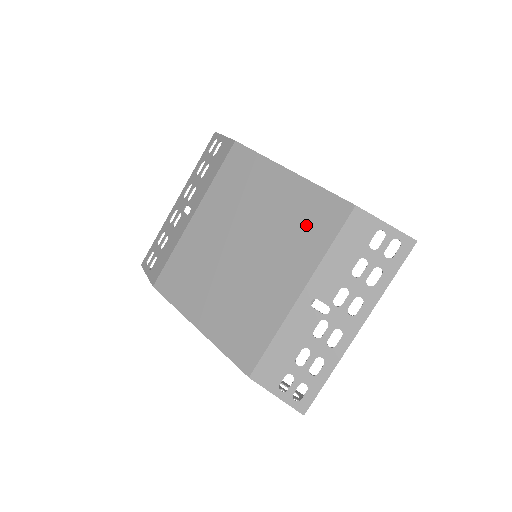
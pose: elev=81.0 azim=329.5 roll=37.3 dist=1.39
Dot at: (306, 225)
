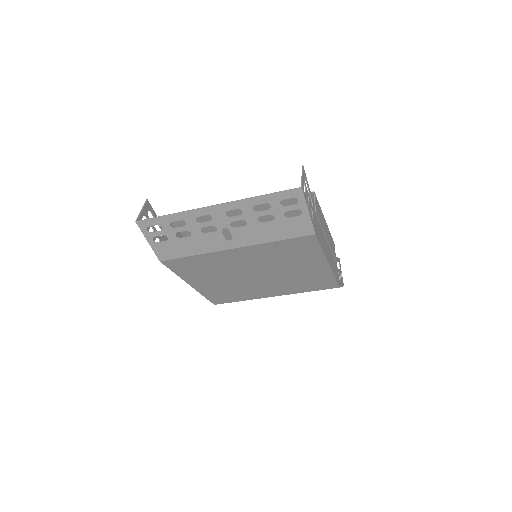
Dot at: (308, 283)
